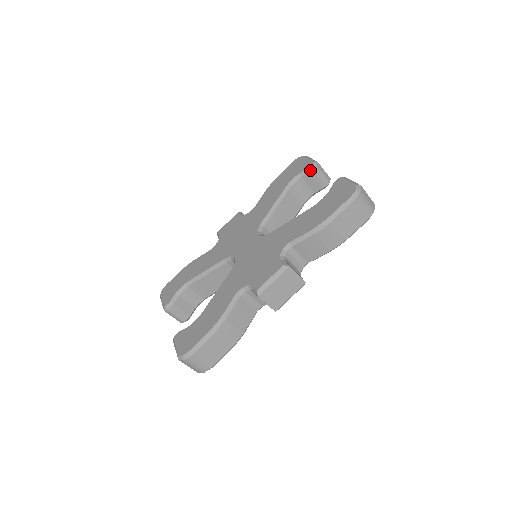
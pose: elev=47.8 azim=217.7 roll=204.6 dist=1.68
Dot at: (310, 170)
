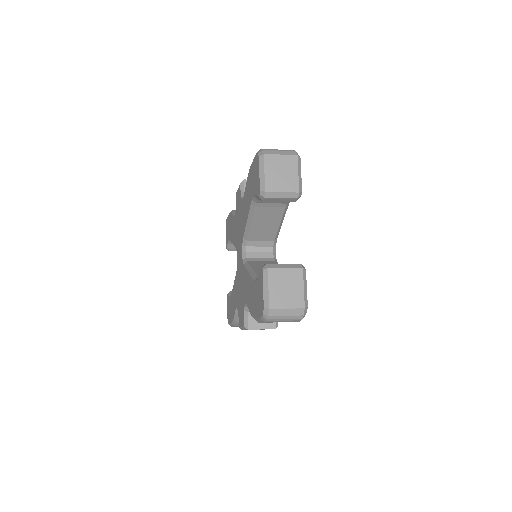
Dot at: (261, 200)
